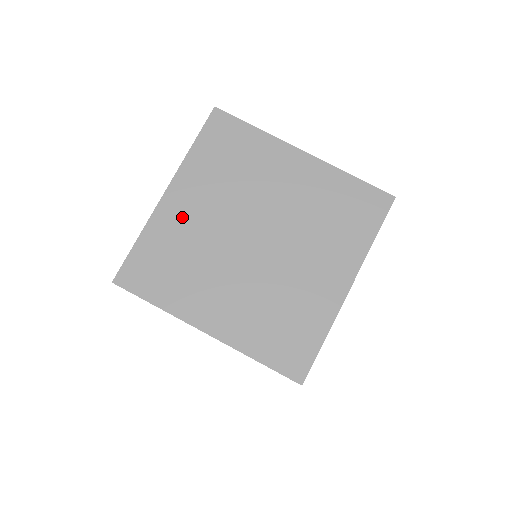
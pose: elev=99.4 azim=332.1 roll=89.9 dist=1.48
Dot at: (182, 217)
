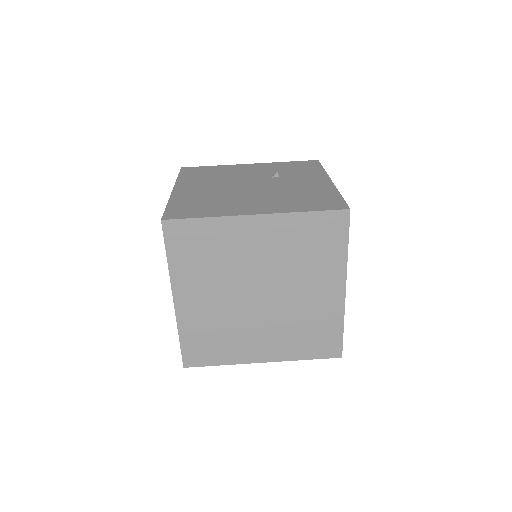
Dot at: (244, 239)
